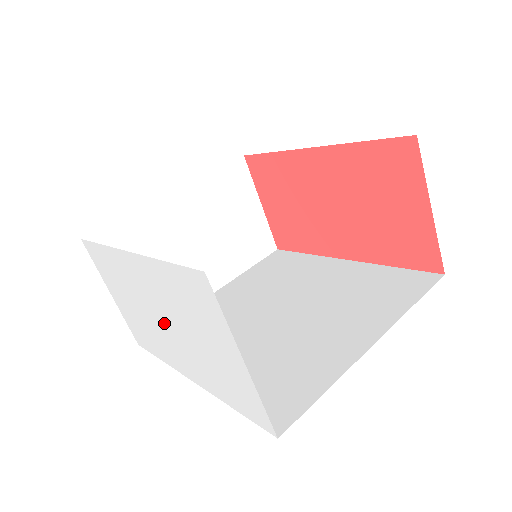
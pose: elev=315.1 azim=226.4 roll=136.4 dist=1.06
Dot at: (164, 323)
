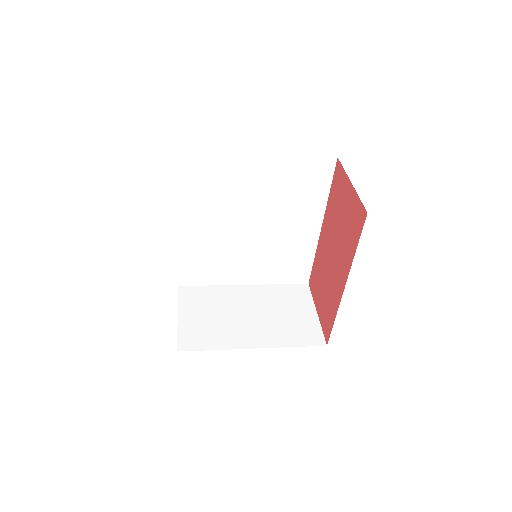
Dot at: occluded
